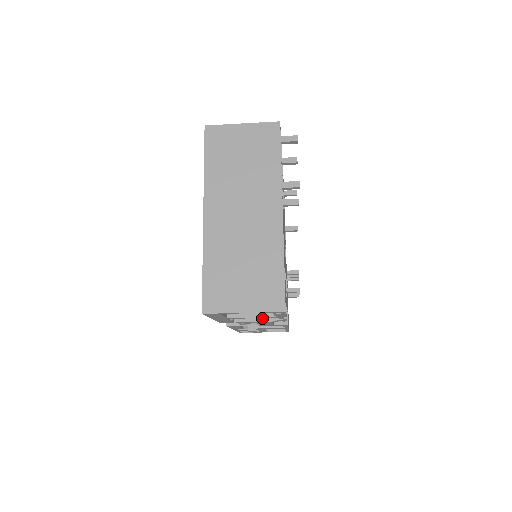
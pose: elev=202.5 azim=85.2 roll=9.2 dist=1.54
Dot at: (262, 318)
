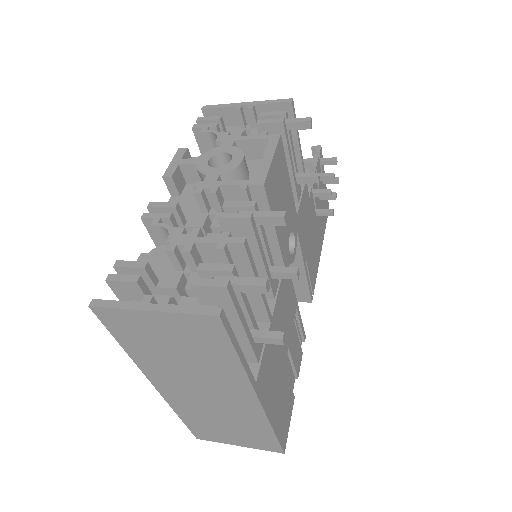
Dot at: occluded
